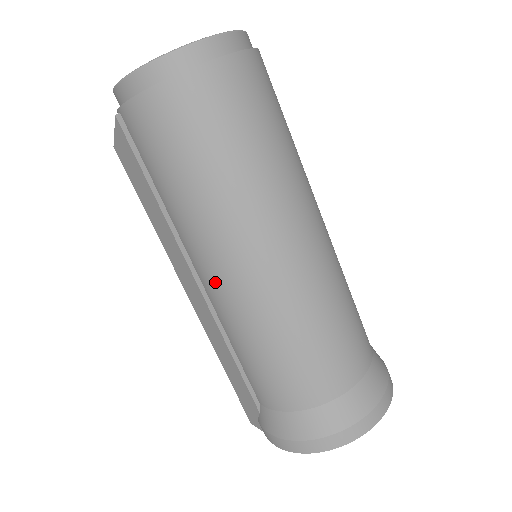
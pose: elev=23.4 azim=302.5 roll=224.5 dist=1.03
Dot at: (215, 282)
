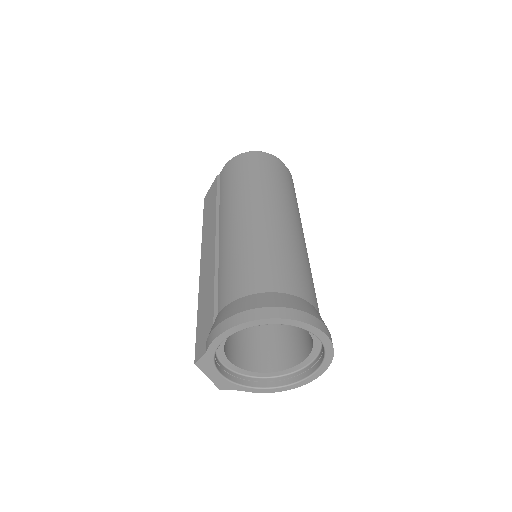
Dot at: (230, 224)
